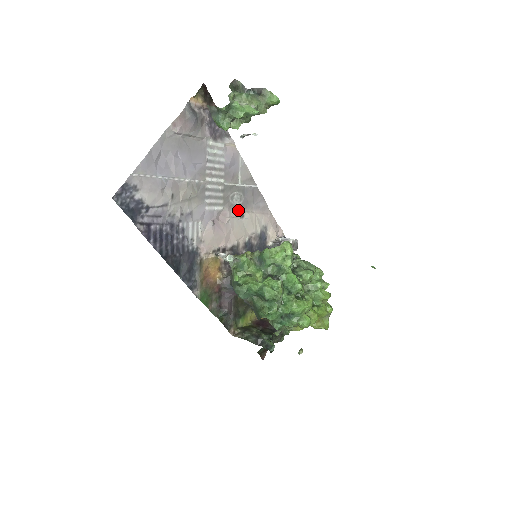
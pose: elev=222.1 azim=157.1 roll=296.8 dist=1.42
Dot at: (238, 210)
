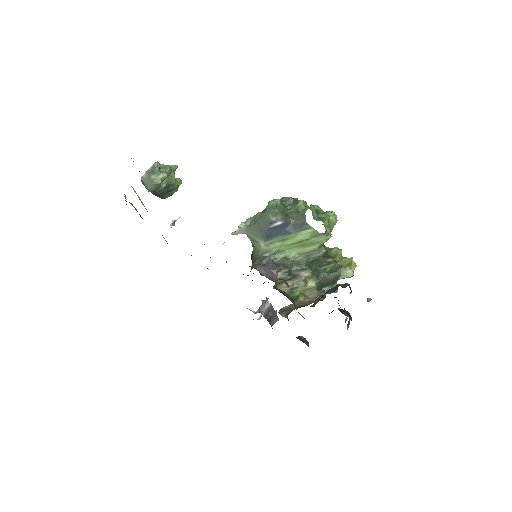
Dot at: occluded
